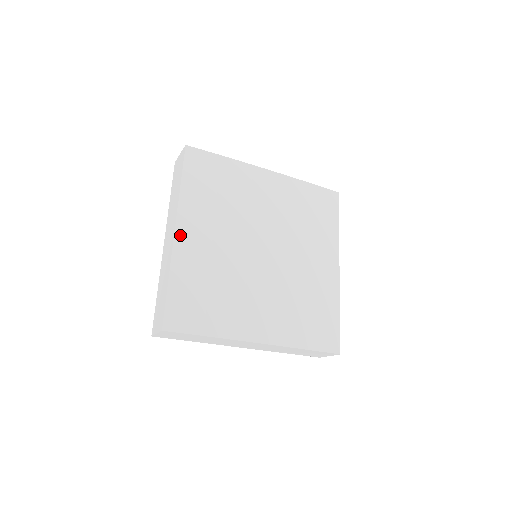
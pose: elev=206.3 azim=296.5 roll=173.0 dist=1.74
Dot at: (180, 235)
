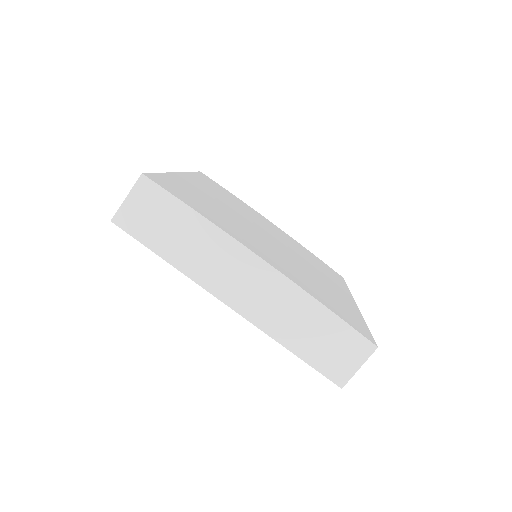
Dot at: (183, 176)
